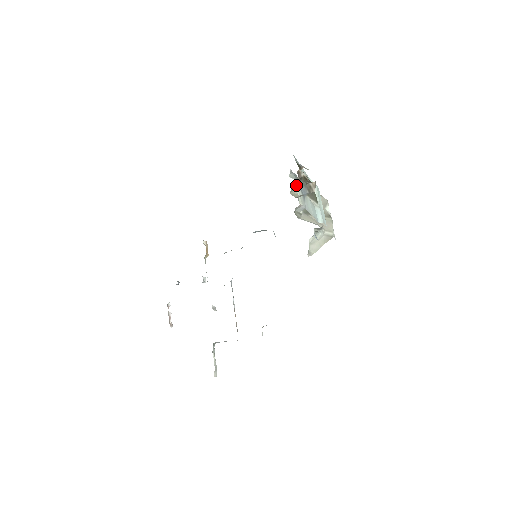
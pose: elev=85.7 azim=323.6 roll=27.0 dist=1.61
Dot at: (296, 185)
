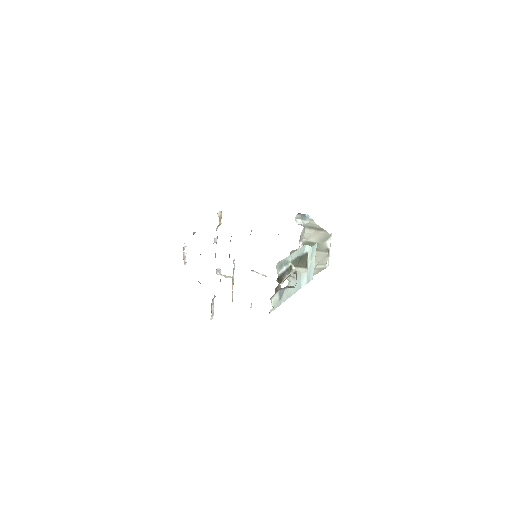
Dot at: (272, 297)
